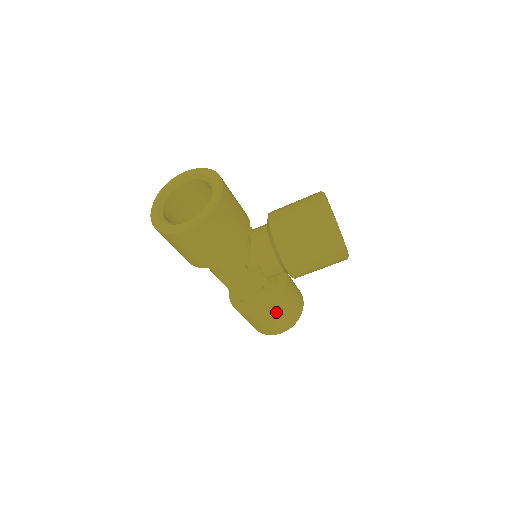
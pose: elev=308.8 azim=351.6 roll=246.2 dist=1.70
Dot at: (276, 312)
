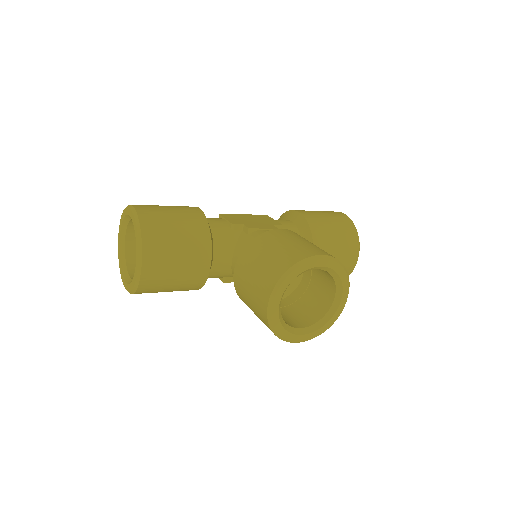
Dot at: occluded
